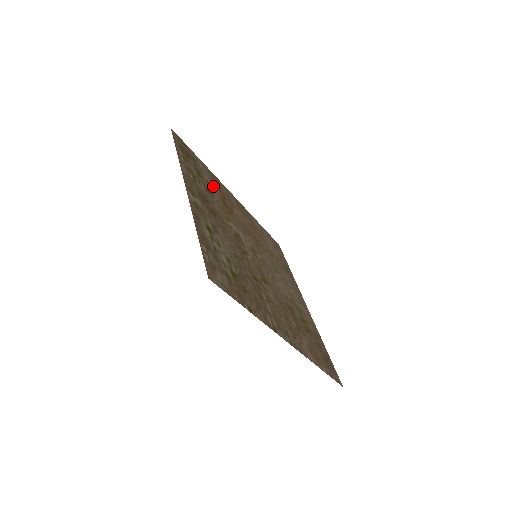
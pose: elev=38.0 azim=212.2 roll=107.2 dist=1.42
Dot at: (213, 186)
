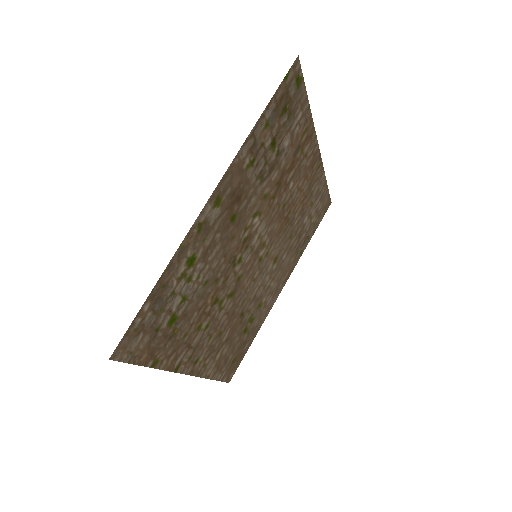
Dot at: (286, 154)
